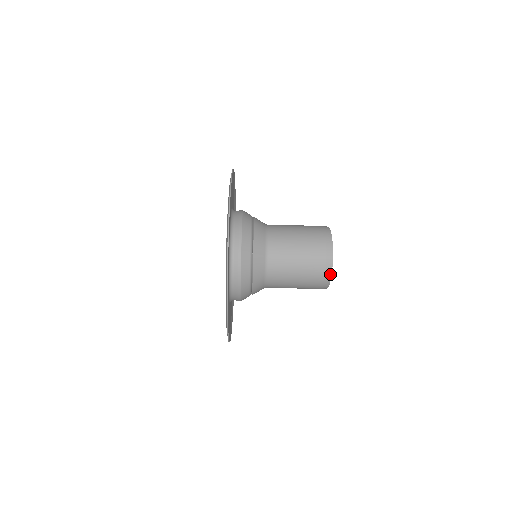
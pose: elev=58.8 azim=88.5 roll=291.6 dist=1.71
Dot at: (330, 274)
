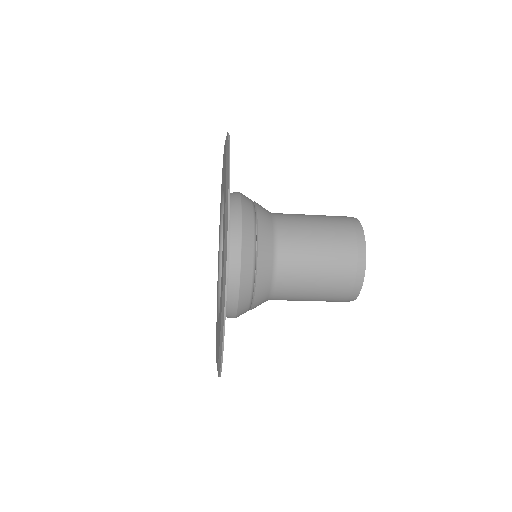
Dot at: (360, 286)
